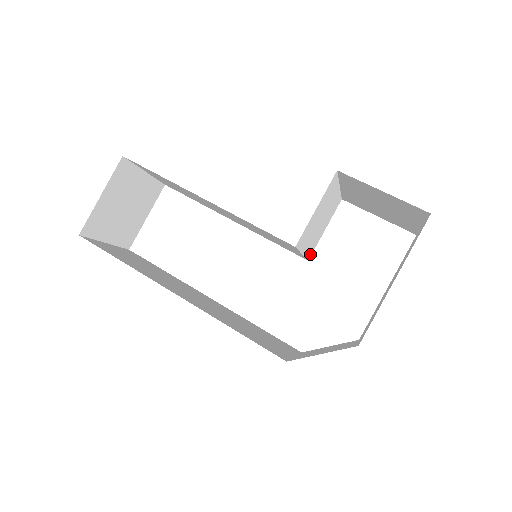
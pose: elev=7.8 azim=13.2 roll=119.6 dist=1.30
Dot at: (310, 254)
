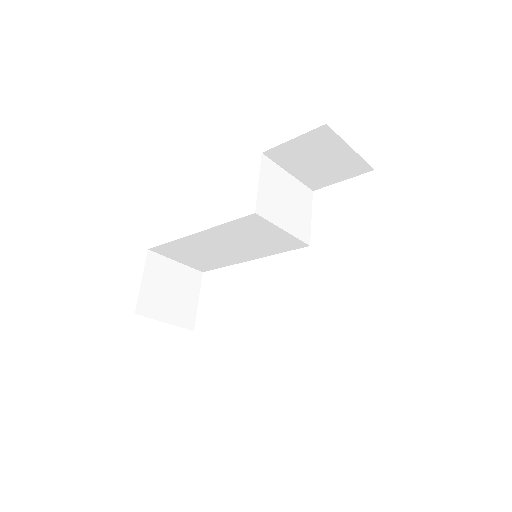
Dot at: (306, 239)
